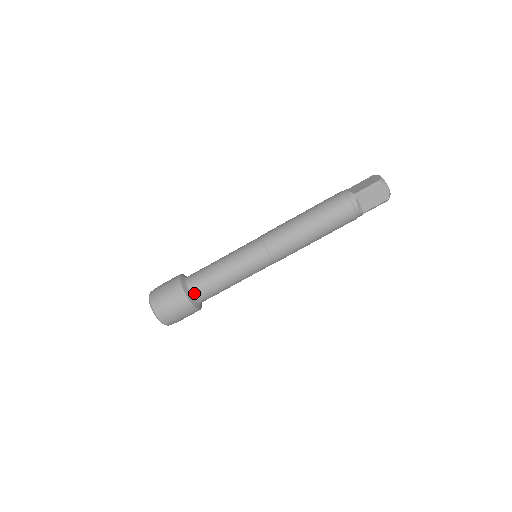
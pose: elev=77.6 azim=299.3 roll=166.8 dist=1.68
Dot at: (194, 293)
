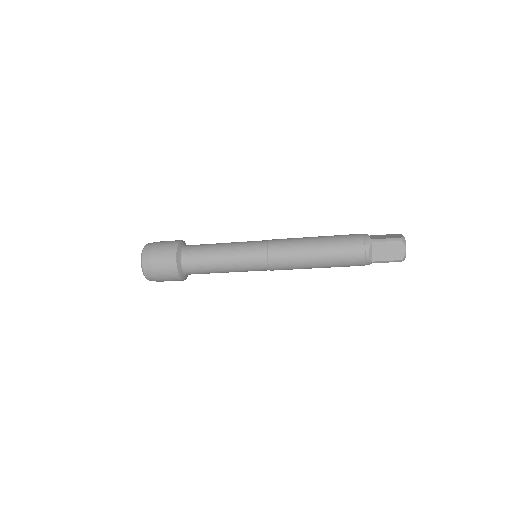
Dot at: (190, 274)
